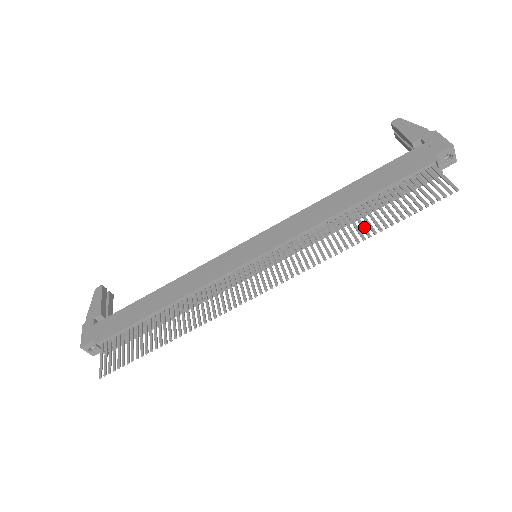
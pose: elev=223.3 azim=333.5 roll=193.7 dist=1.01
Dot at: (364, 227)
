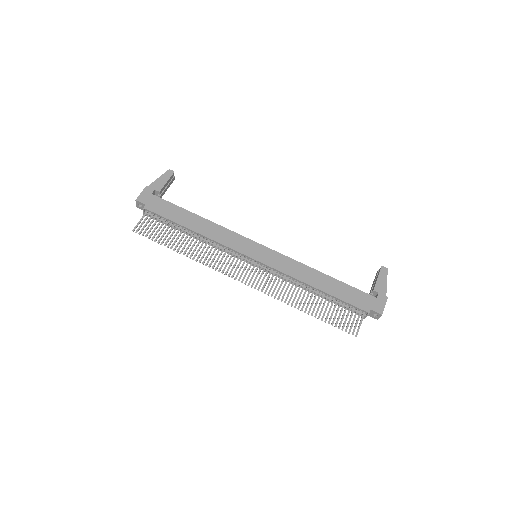
Dot at: (308, 305)
